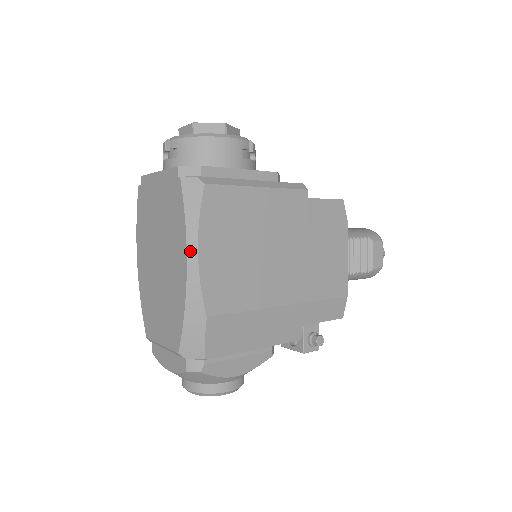
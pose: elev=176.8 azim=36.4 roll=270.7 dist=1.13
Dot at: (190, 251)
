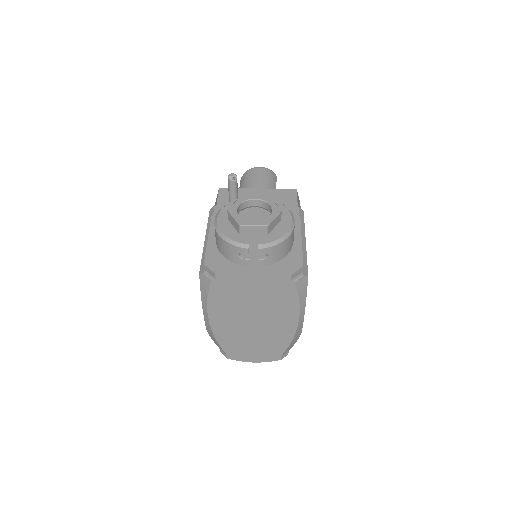
Dot at: (301, 315)
